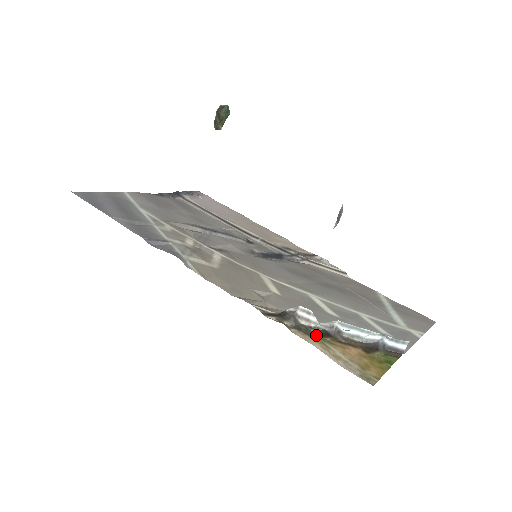
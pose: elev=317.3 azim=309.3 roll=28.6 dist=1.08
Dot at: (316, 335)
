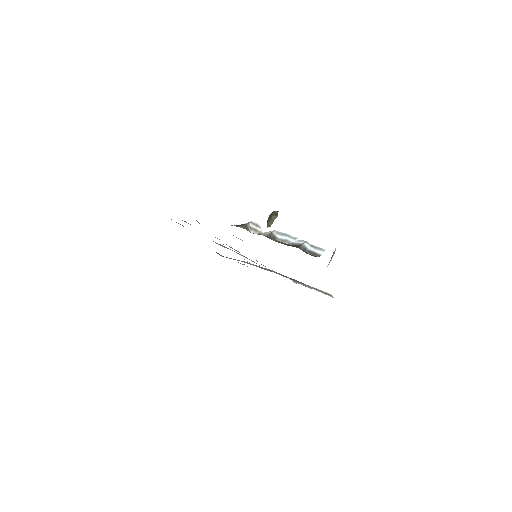
Dot at: occluded
